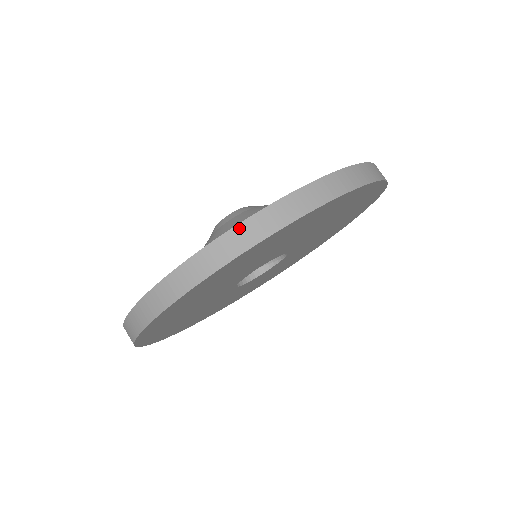
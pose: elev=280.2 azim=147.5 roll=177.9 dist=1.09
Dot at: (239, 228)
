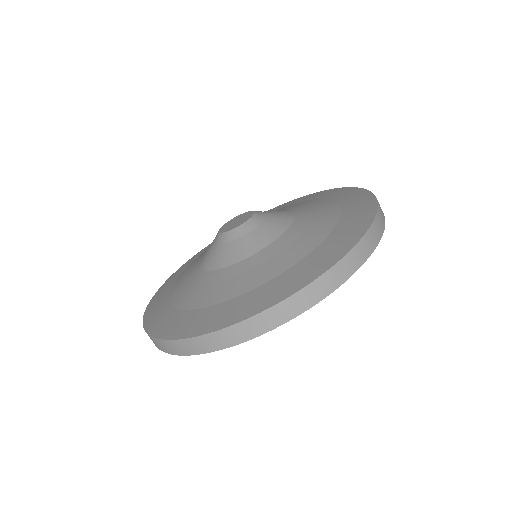
Dot at: (295, 296)
